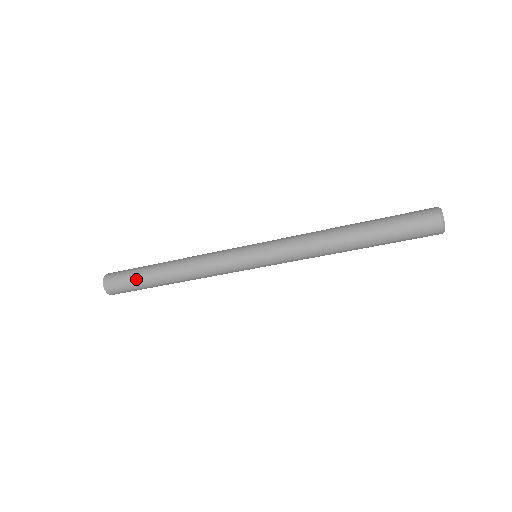
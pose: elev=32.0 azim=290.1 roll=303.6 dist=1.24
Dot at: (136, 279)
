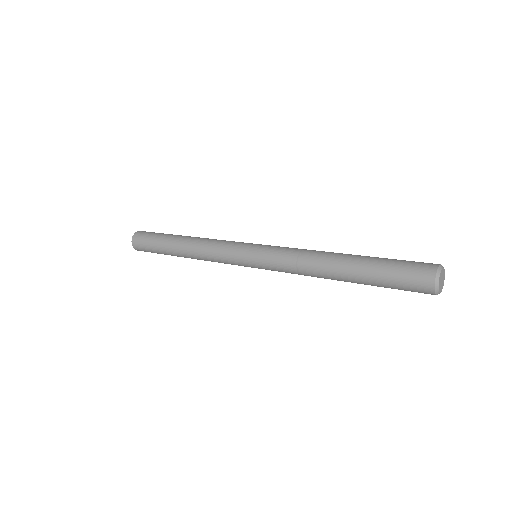
Dot at: occluded
